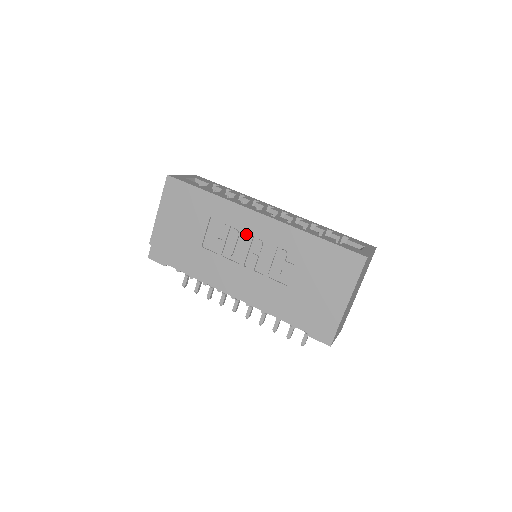
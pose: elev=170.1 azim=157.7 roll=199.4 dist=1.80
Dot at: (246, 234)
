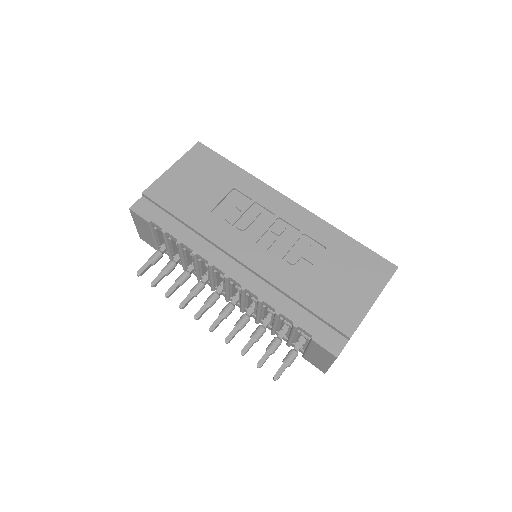
Dot at: (269, 215)
